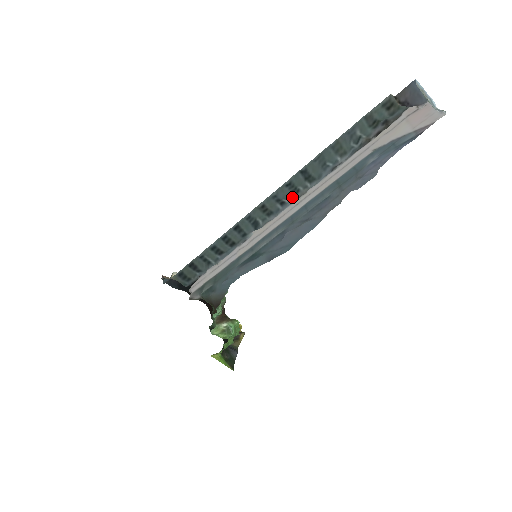
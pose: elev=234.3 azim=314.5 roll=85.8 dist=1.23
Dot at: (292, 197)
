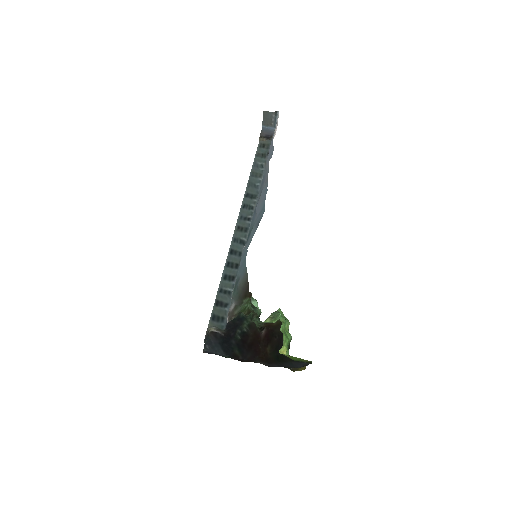
Dot at: (252, 213)
